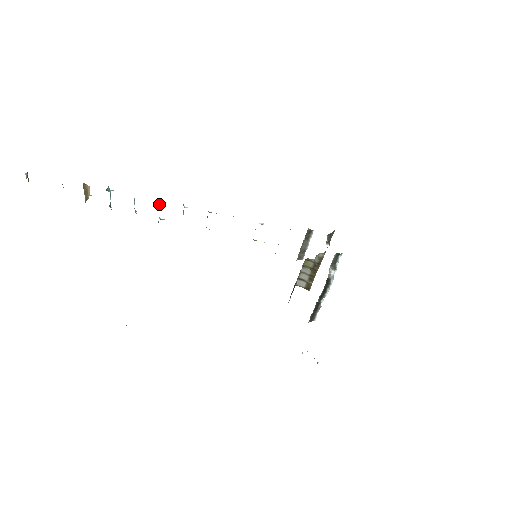
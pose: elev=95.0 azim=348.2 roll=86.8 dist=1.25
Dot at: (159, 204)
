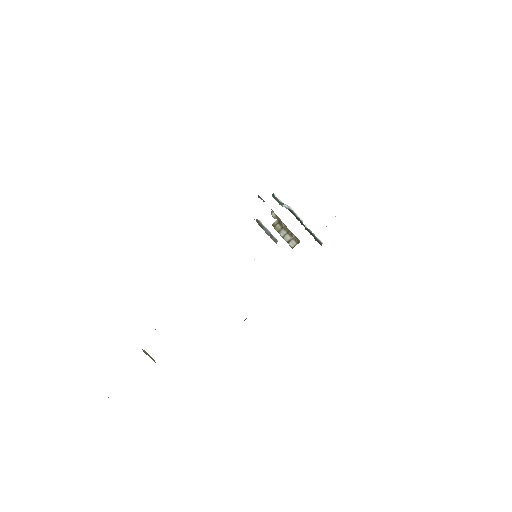
Dot at: occluded
